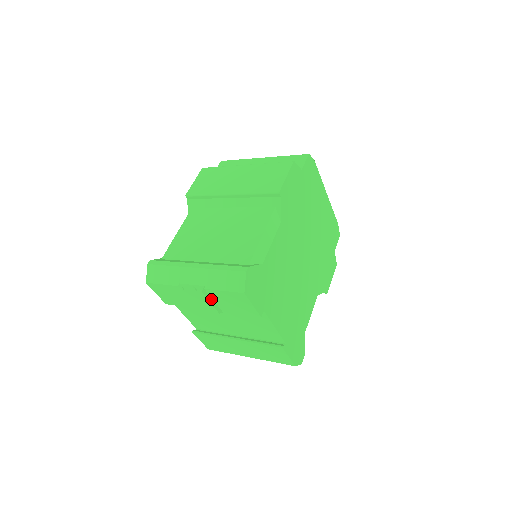
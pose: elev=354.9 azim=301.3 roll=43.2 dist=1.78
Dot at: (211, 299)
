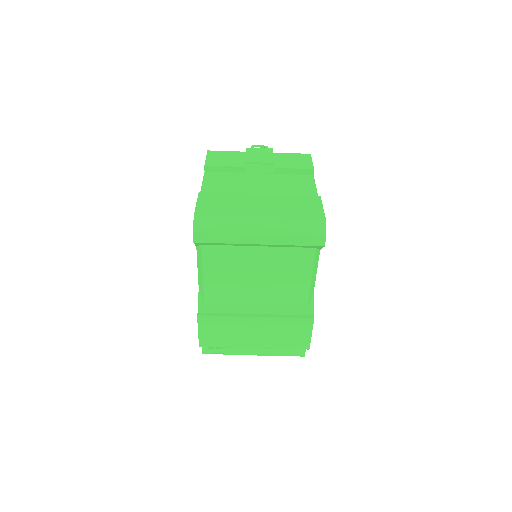
Dot at: (273, 157)
